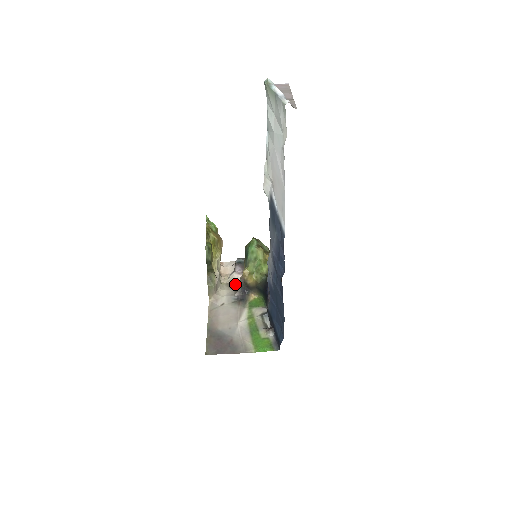
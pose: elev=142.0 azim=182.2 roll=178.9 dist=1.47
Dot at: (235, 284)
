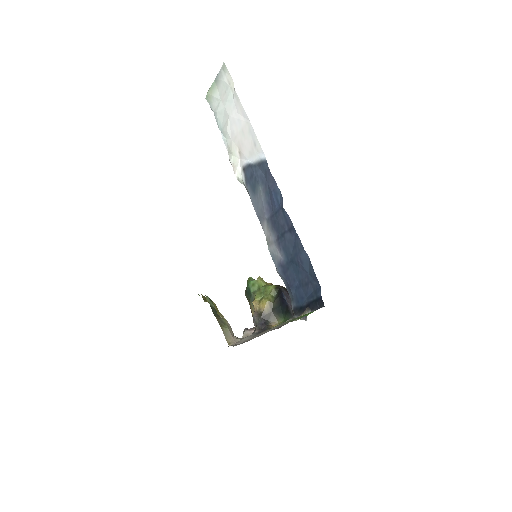
Dot at: occluded
